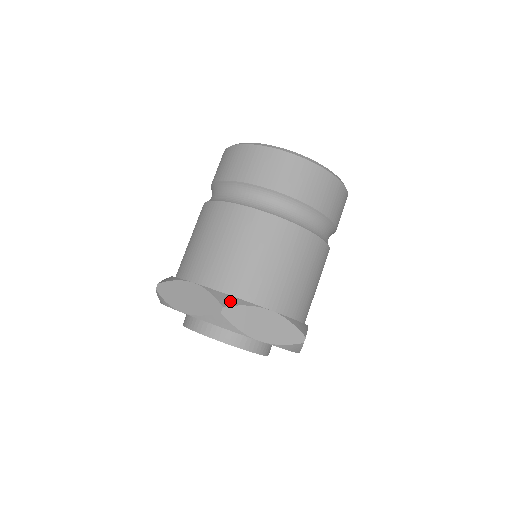
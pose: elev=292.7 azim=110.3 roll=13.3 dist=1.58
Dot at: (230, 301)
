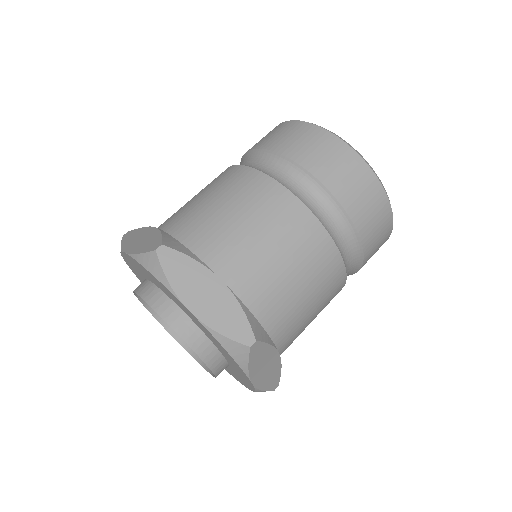
Dot at: (176, 246)
